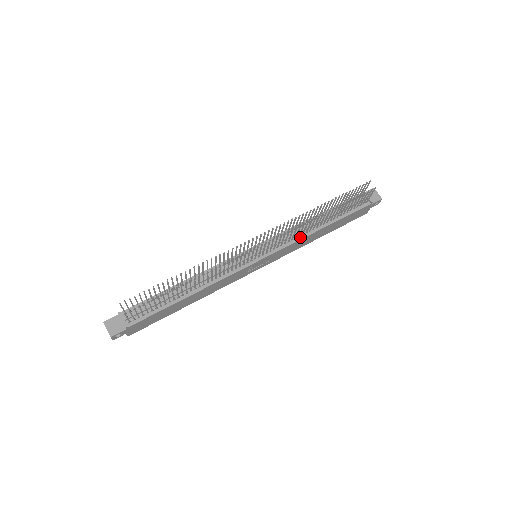
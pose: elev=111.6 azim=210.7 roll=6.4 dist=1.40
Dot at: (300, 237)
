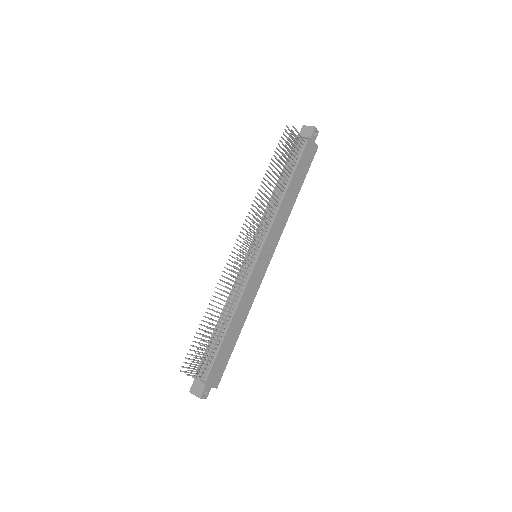
Dot at: (275, 214)
